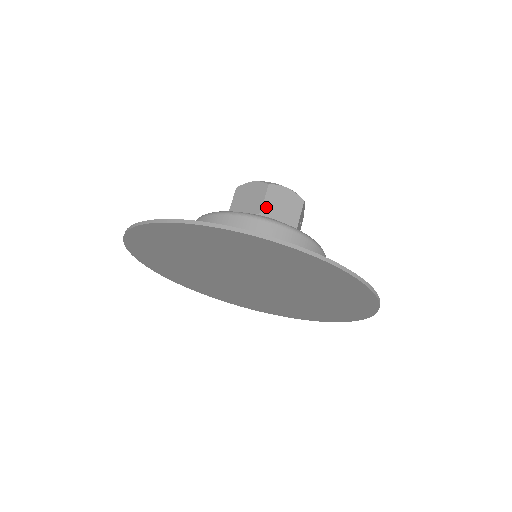
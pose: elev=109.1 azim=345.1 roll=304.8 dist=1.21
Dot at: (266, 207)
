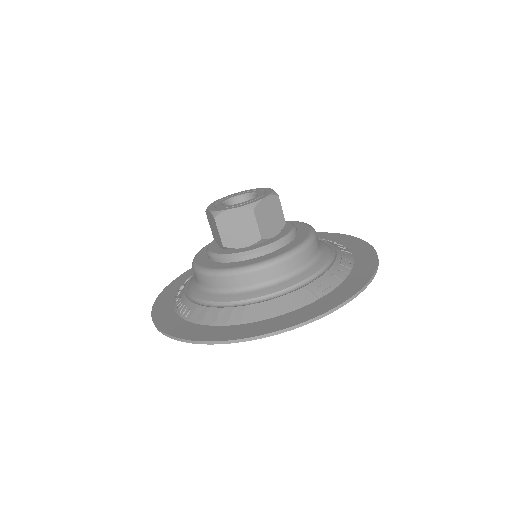
Dot at: (262, 231)
